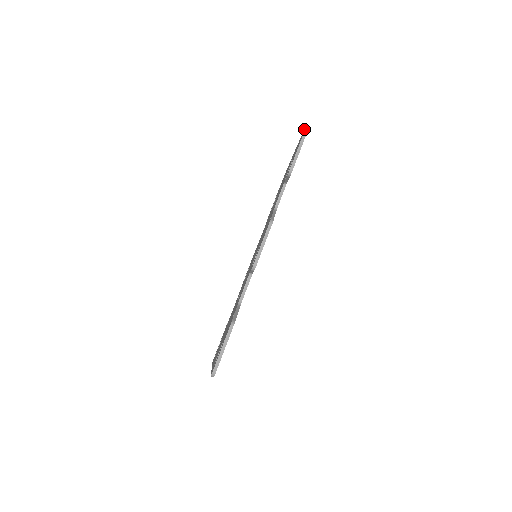
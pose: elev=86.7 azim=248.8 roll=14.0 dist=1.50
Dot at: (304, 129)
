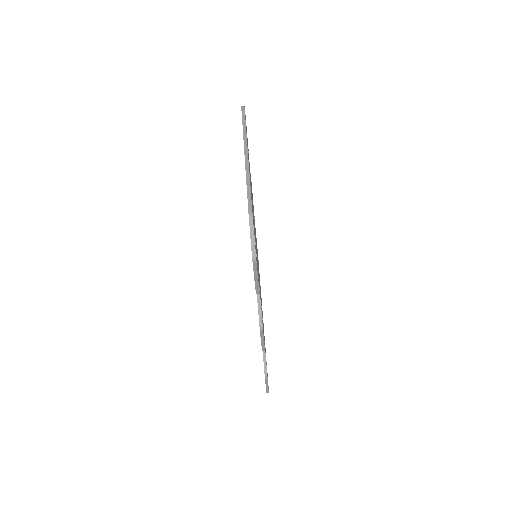
Dot at: occluded
